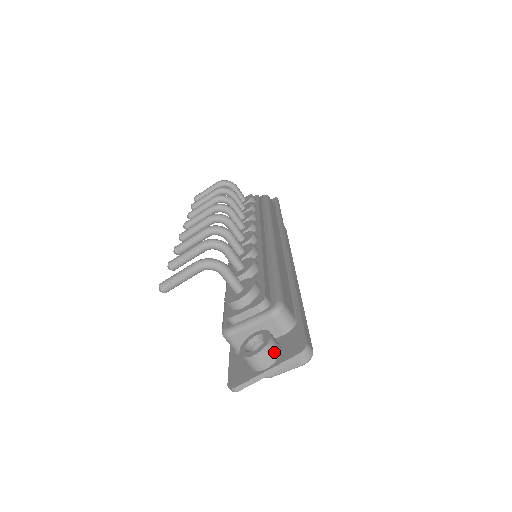
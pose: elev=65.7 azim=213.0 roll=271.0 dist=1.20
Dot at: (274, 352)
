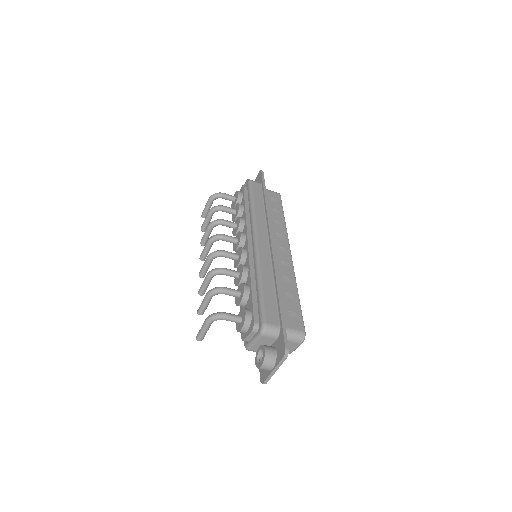
Dot at: (271, 359)
